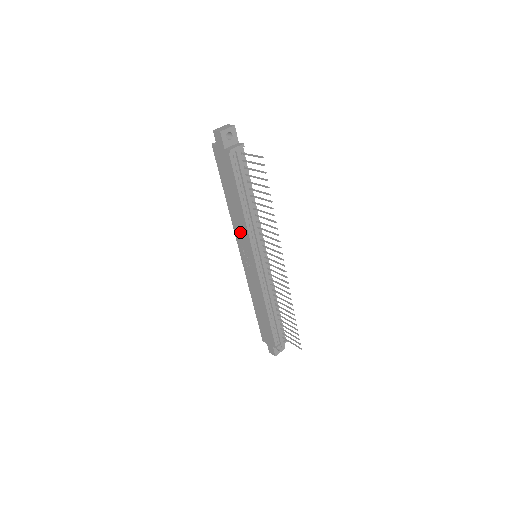
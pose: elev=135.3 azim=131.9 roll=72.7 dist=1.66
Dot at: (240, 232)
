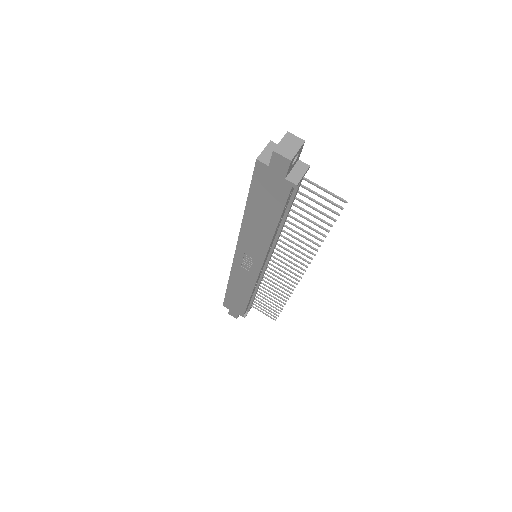
Dot at: (251, 243)
